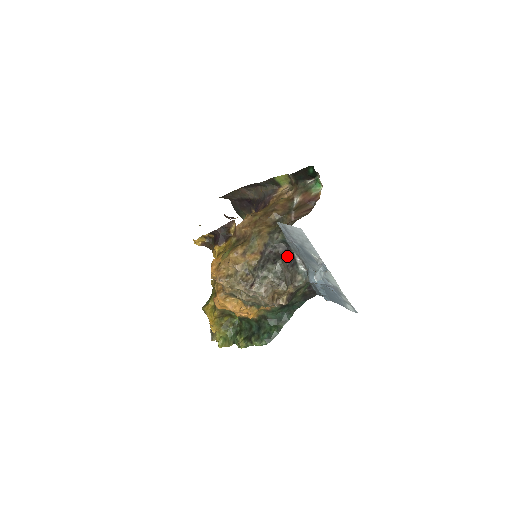
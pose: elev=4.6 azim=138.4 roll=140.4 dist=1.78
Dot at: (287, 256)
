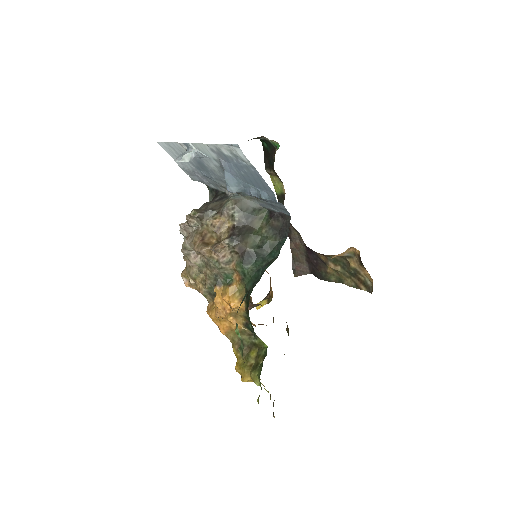
Dot at: (215, 198)
